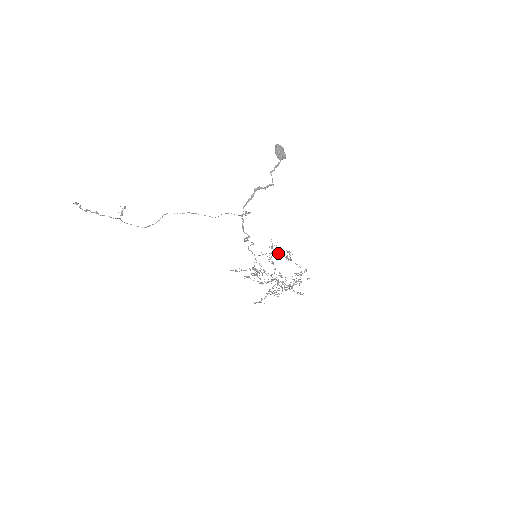
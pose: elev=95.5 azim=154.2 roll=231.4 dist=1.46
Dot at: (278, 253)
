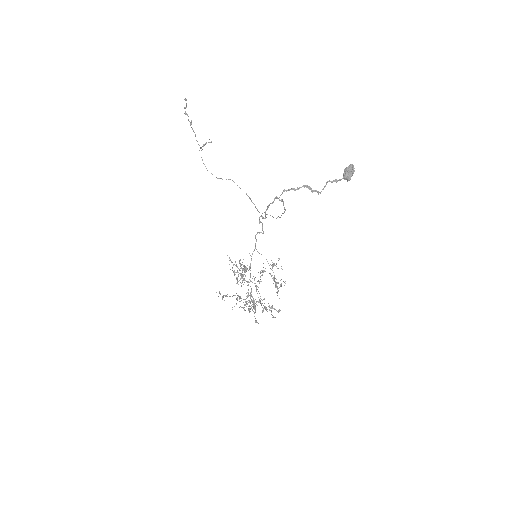
Dot at: occluded
